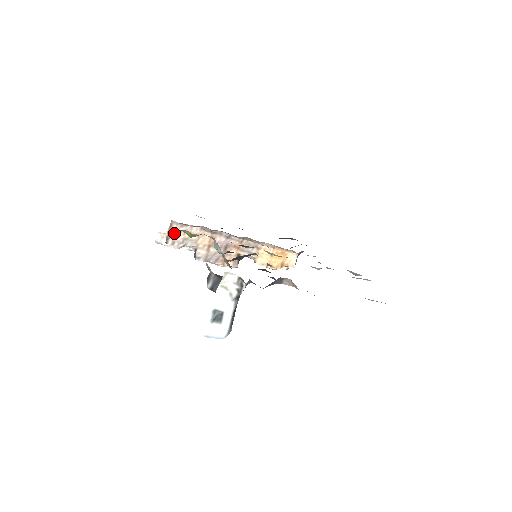
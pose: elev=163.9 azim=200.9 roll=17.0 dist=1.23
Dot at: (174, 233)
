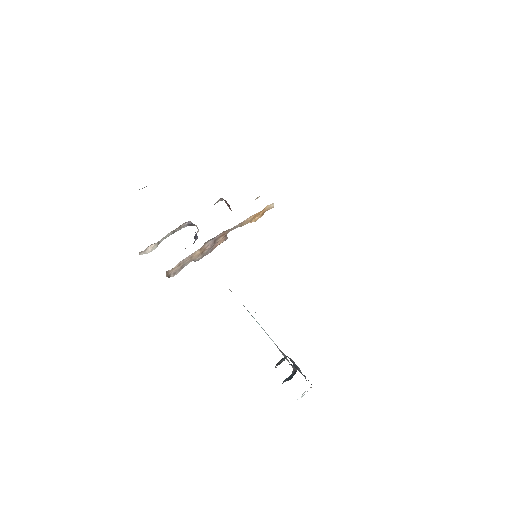
Dot at: (171, 271)
